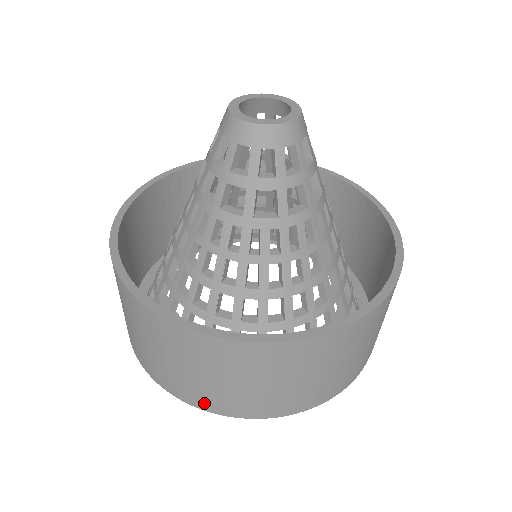
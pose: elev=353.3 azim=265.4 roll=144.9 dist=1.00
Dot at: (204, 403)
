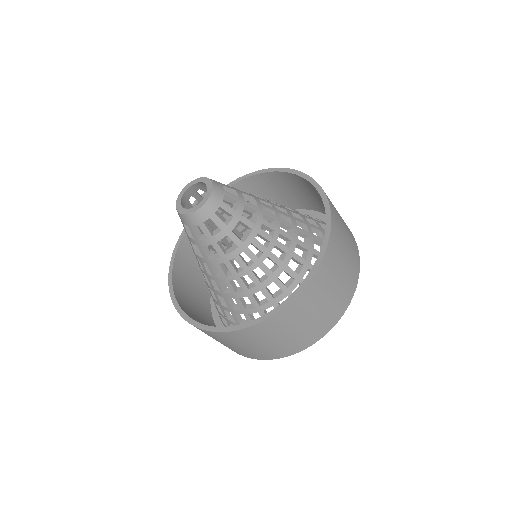
Dot at: (232, 350)
